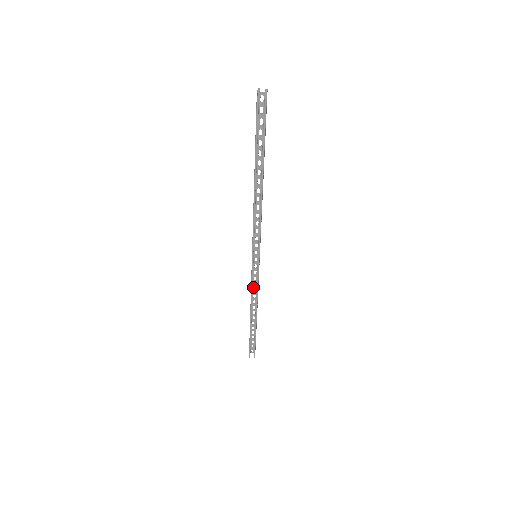
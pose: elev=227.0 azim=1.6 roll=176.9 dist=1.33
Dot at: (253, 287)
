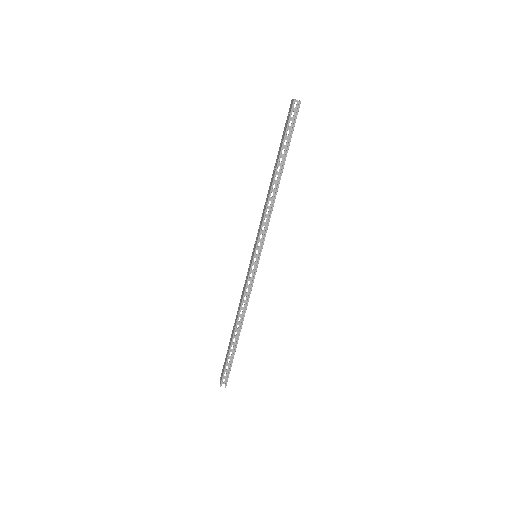
Dot at: (245, 293)
